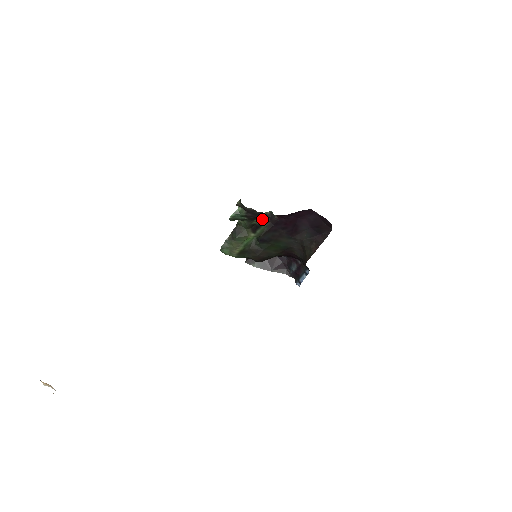
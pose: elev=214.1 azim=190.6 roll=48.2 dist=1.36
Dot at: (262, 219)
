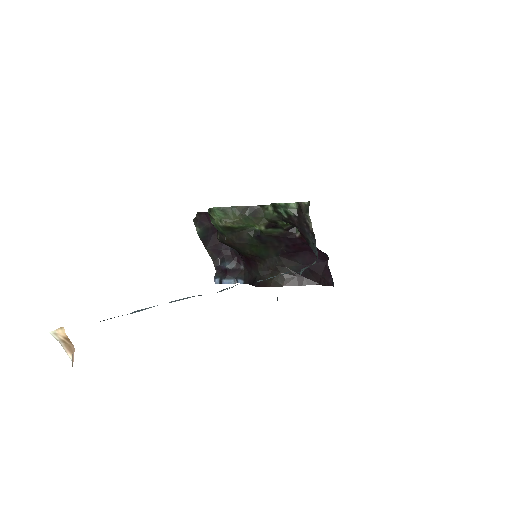
Dot at: (286, 224)
